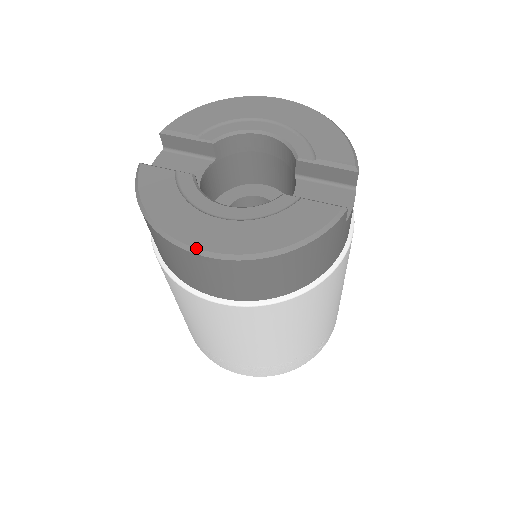
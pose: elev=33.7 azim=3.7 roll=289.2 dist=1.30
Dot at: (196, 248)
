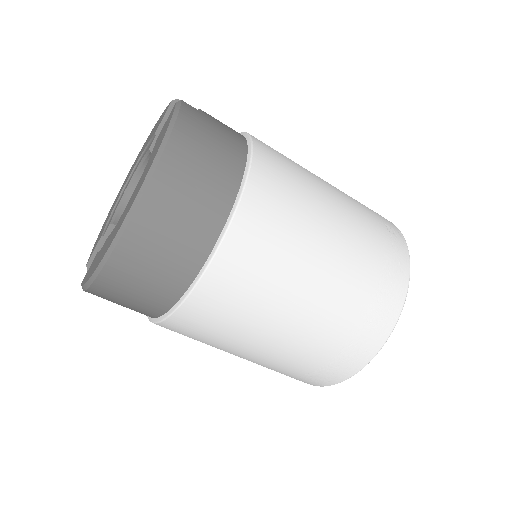
Dot at: (120, 226)
